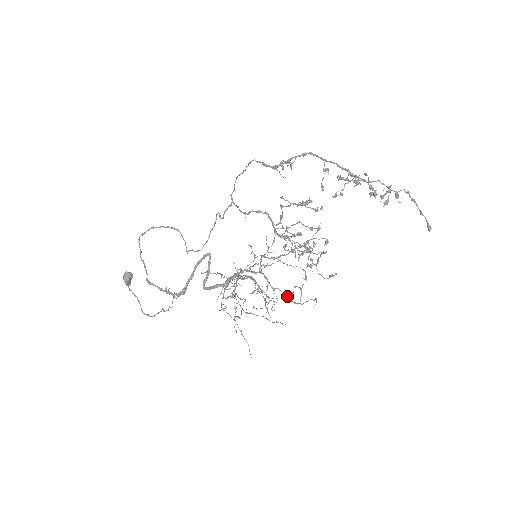
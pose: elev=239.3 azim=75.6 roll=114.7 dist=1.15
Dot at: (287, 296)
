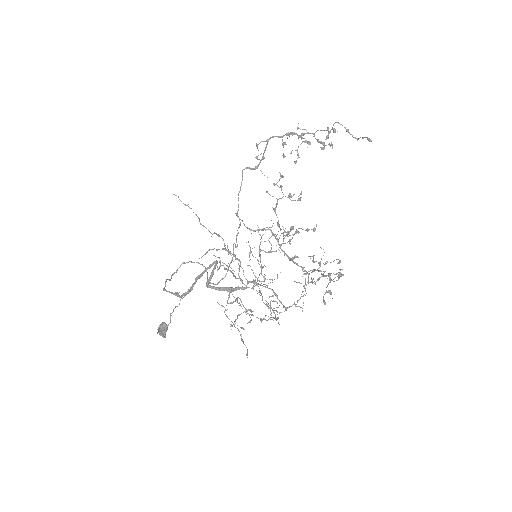
Dot at: (294, 303)
